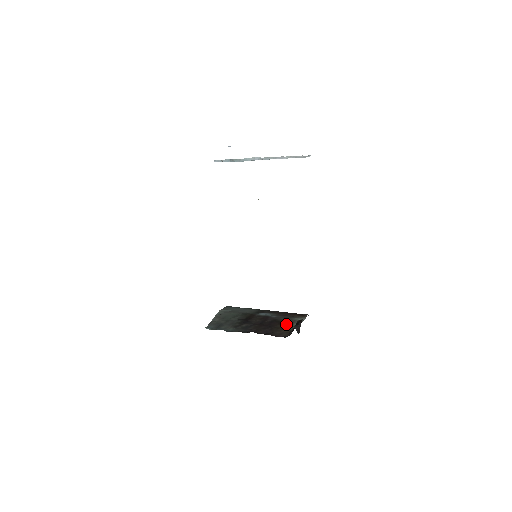
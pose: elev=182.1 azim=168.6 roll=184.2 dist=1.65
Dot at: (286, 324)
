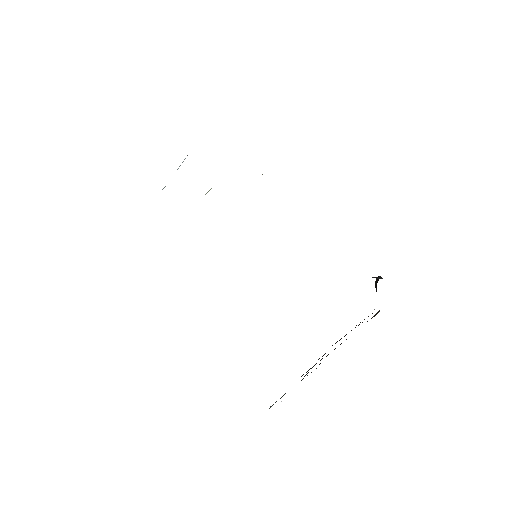
Dot at: occluded
